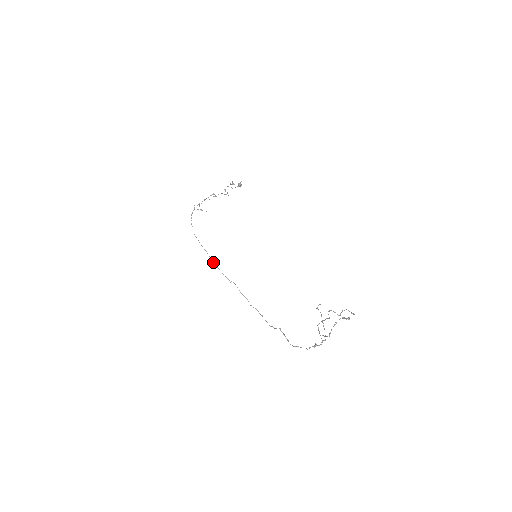
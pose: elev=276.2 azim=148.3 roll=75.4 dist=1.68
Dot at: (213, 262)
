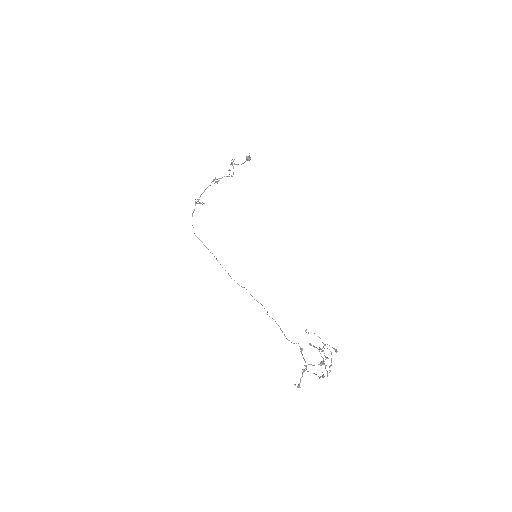
Dot at: occluded
